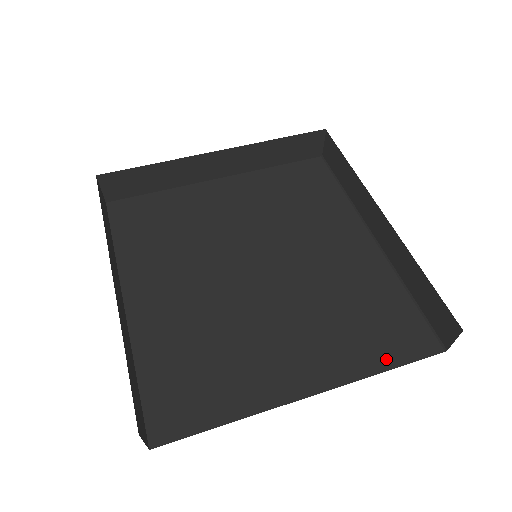
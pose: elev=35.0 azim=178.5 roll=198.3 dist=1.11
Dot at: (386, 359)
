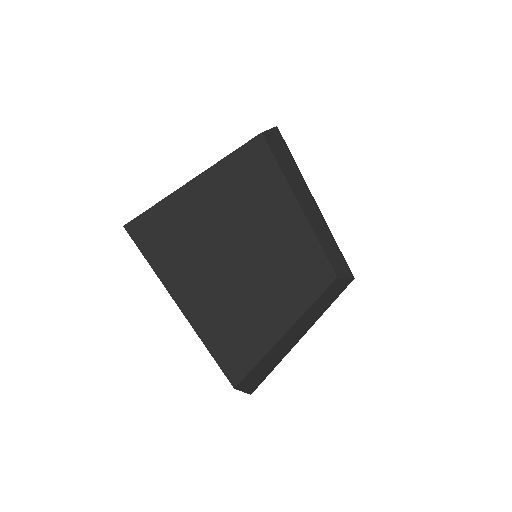
Dot at: (316, 293)
